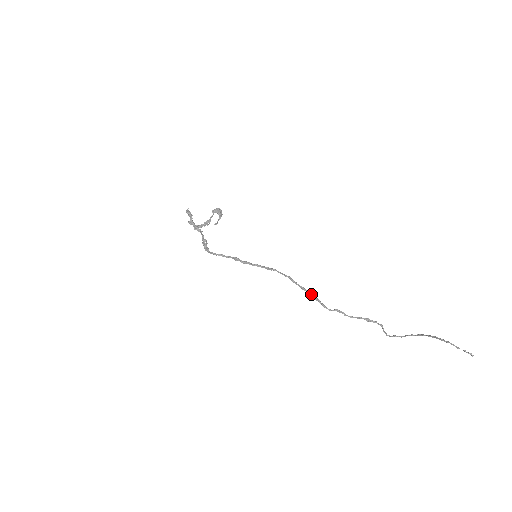
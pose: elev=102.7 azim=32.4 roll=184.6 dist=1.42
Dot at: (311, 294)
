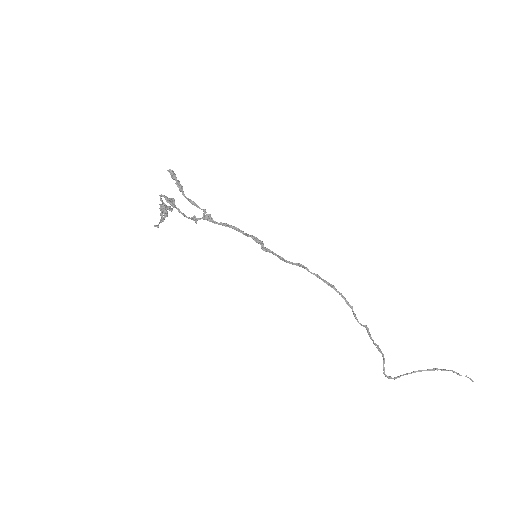
Dot at: occluded
